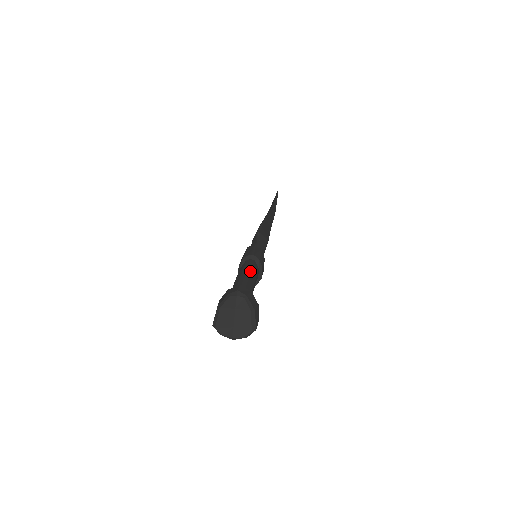
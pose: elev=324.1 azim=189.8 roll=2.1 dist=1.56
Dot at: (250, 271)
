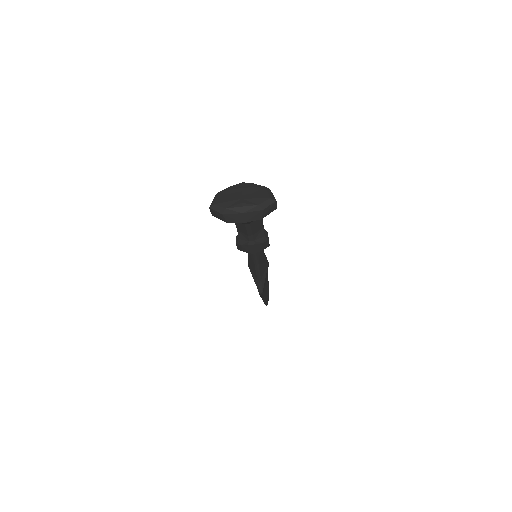
Dot at: occluded
